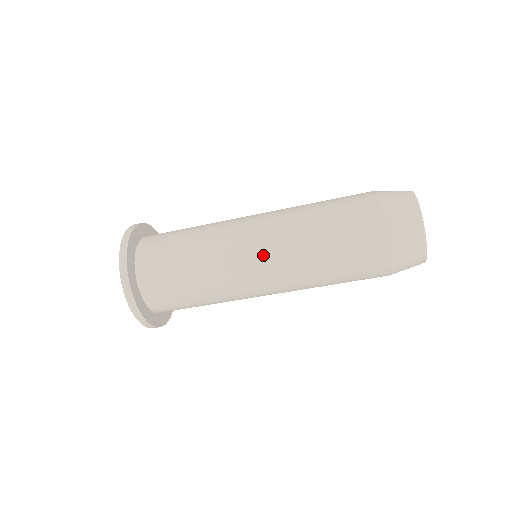
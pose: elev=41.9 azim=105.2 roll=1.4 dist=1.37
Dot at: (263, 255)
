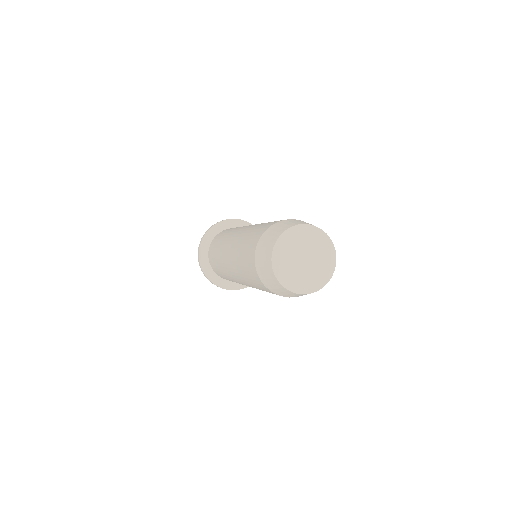
Dot at: (234, 275)
